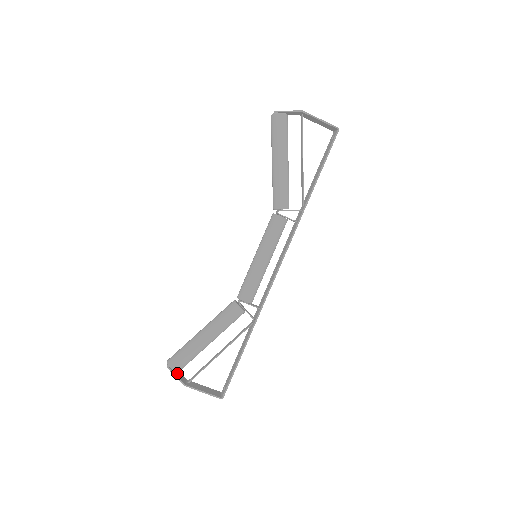
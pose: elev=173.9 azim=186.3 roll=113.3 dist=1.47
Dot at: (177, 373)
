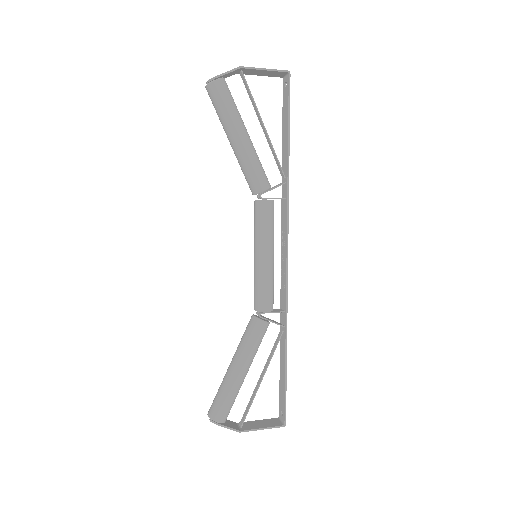
Dot at: (224, 422)
